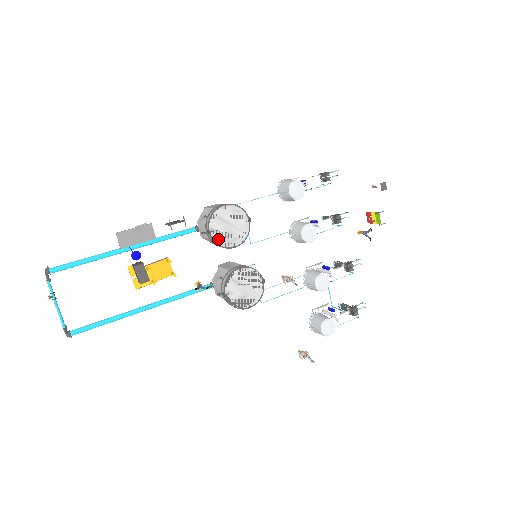
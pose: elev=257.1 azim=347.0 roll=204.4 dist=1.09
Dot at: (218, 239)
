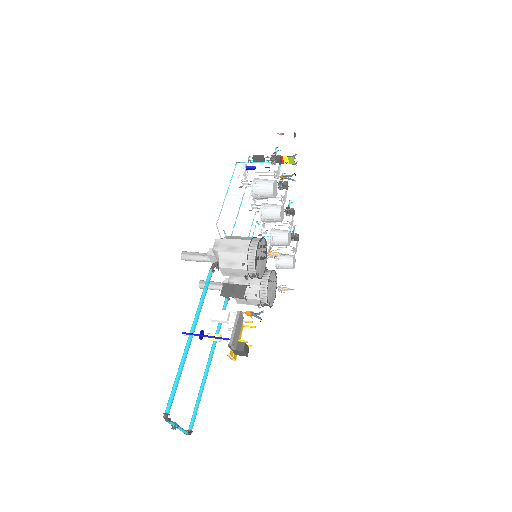
Dot at: (260, 275)
